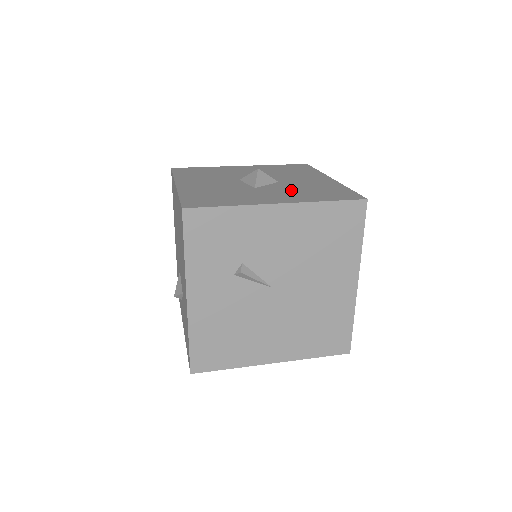
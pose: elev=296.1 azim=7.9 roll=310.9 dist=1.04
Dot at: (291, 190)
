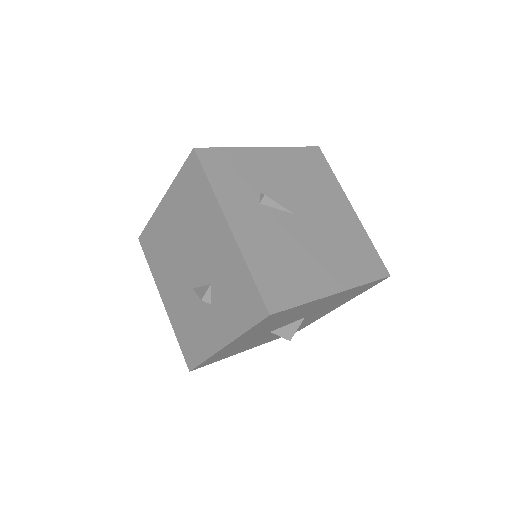
Dot at: occluded
